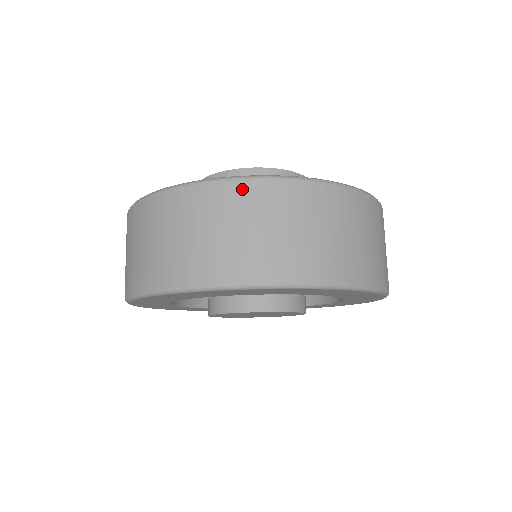
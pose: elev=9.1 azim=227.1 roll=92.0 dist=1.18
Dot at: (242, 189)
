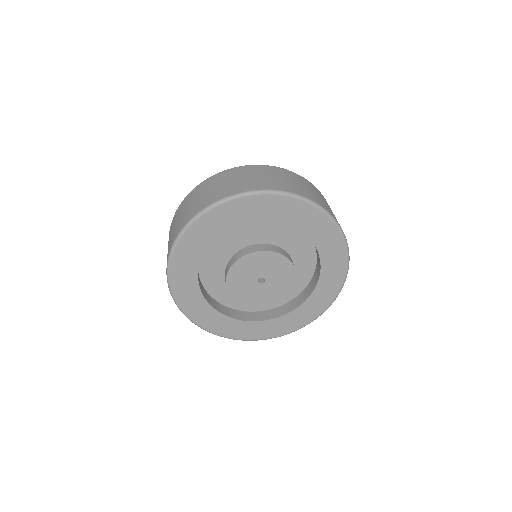
Dot at: (198, 187)
